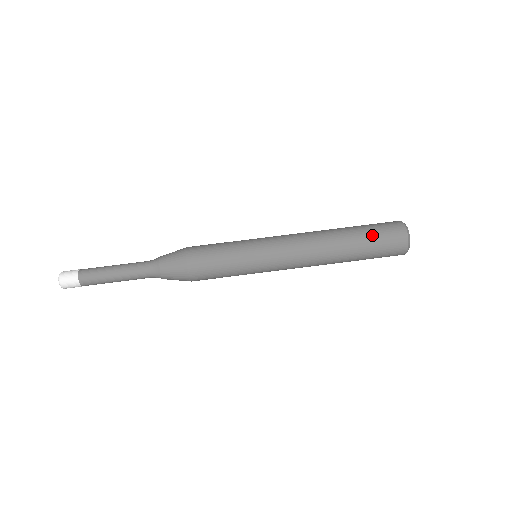
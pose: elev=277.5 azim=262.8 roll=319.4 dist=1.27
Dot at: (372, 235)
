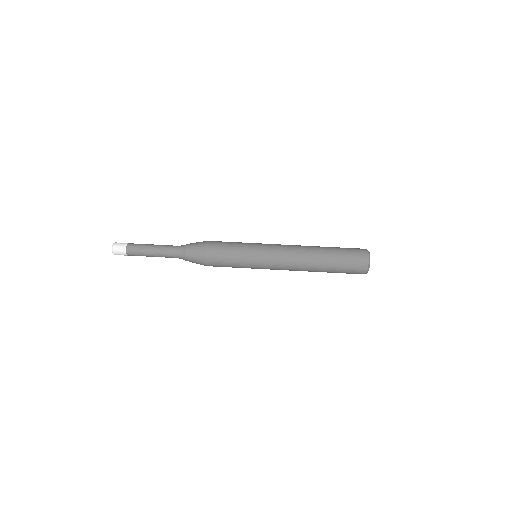
Dot at: occluded
